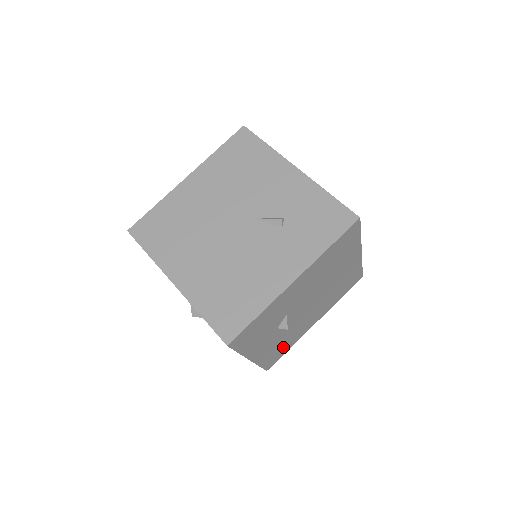
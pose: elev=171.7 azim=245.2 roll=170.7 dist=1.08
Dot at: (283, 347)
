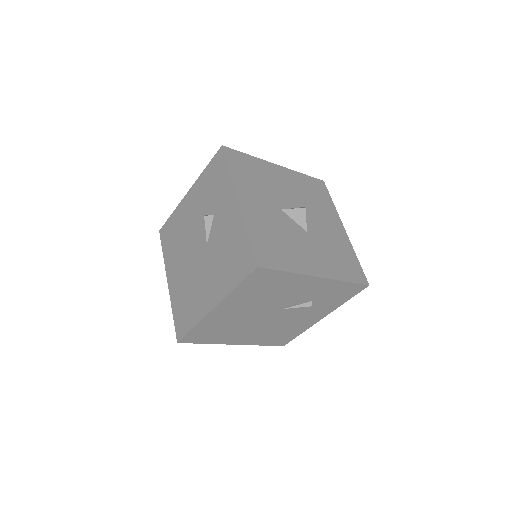
Dot at: occluded
